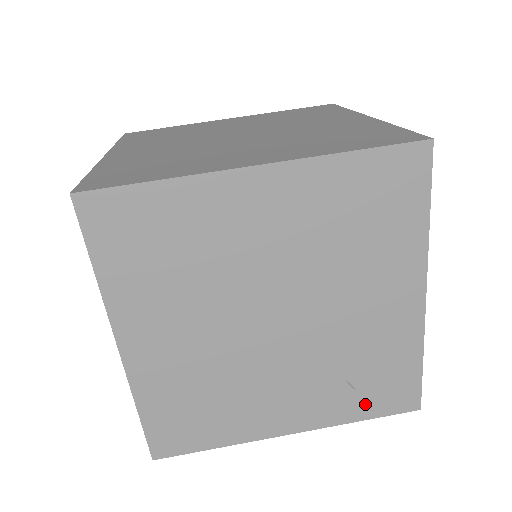
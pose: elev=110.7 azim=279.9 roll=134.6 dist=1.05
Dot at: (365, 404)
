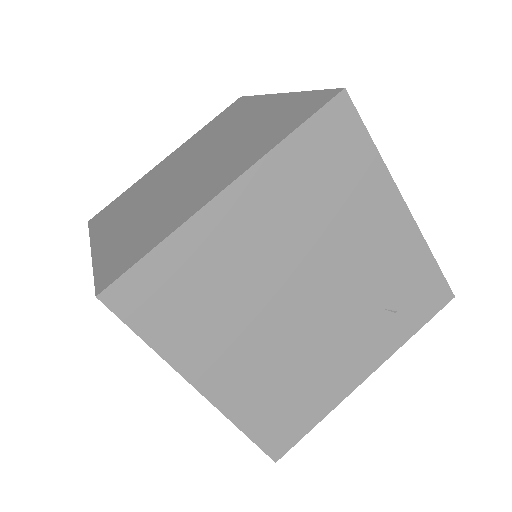
Dot at: (411, 319)
